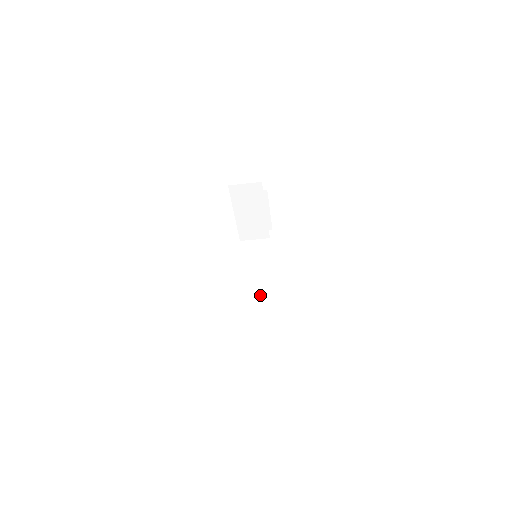
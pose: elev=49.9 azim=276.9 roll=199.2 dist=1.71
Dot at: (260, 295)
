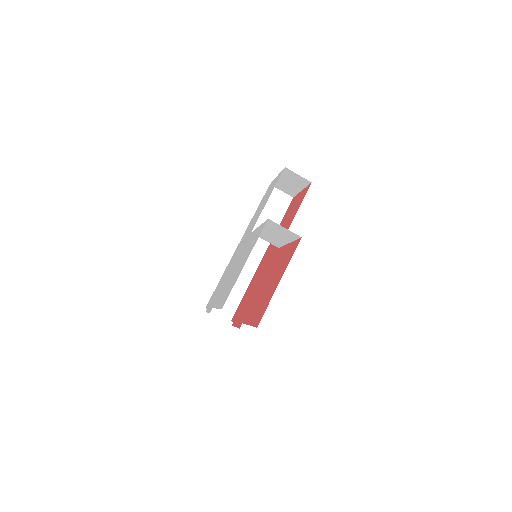
Dot at: occluded
